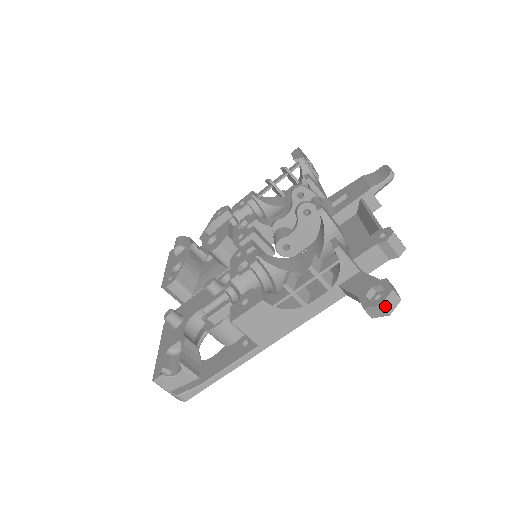
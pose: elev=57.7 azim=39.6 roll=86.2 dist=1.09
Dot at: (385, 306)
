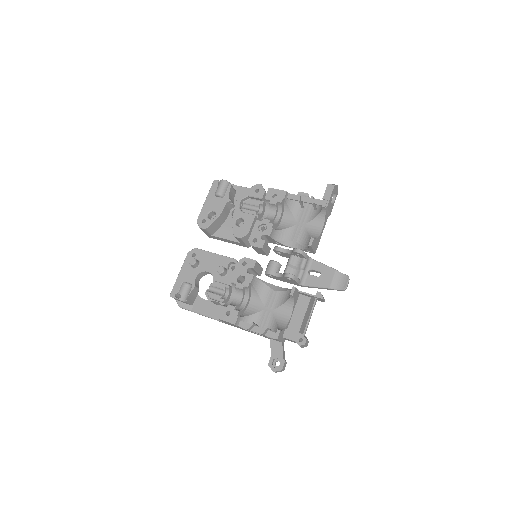
Dot at: (275, 372)
